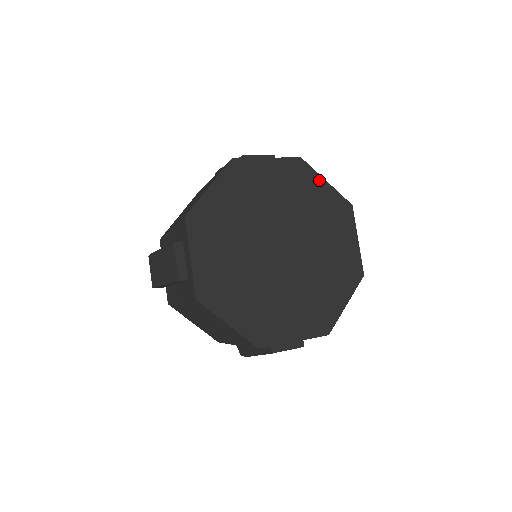
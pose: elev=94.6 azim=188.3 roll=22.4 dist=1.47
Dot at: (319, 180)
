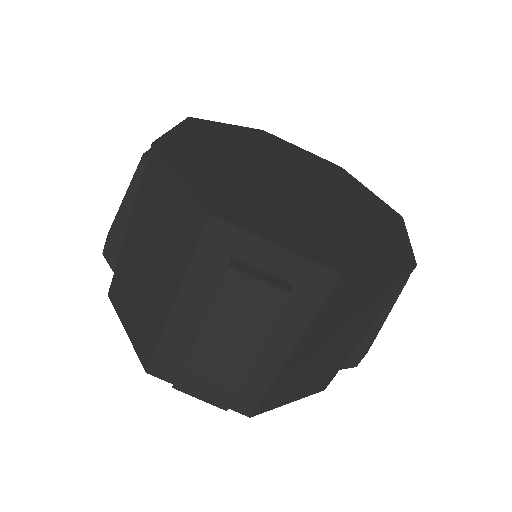
Dot at: (224, 126)
